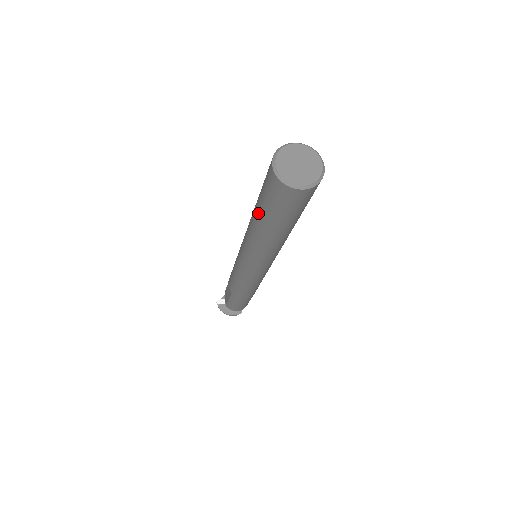
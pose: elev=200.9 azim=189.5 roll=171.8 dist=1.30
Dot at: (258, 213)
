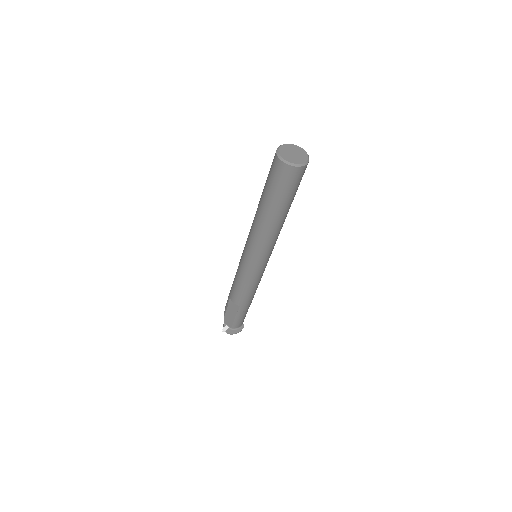
Dot at: (272, 206)
